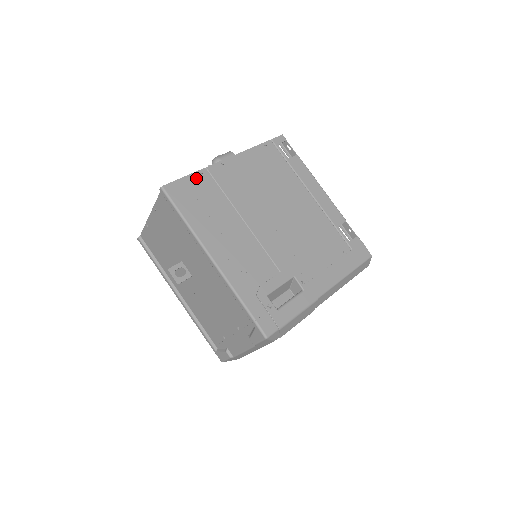
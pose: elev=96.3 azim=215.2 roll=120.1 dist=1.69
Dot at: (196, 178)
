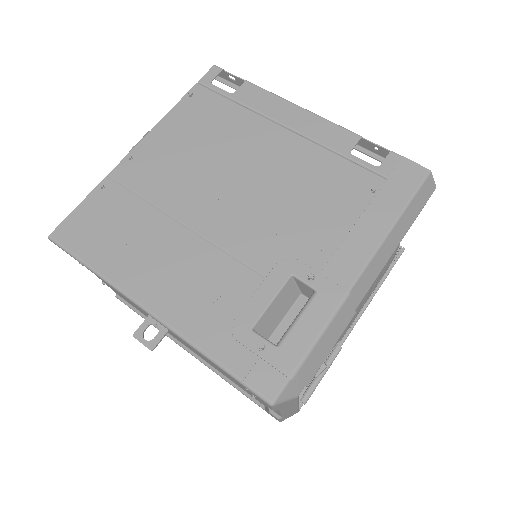
Dot at: (96, 198)
